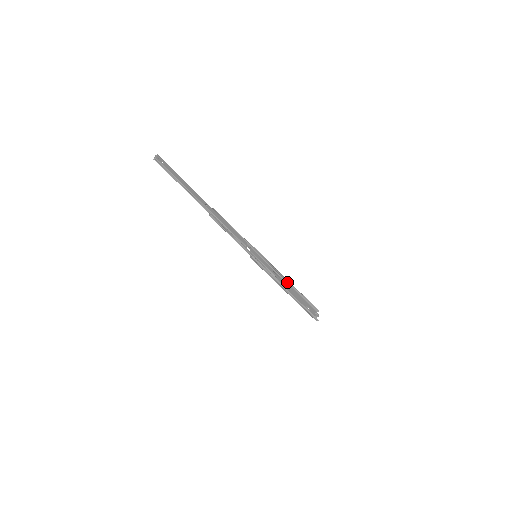
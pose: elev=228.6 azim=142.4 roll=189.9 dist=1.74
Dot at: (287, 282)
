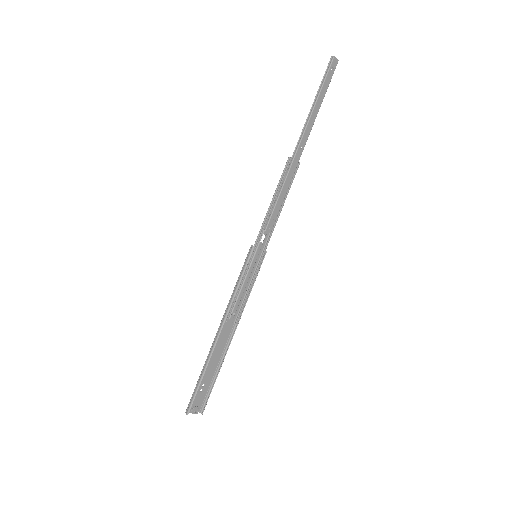
Dot at: (232, 331)
